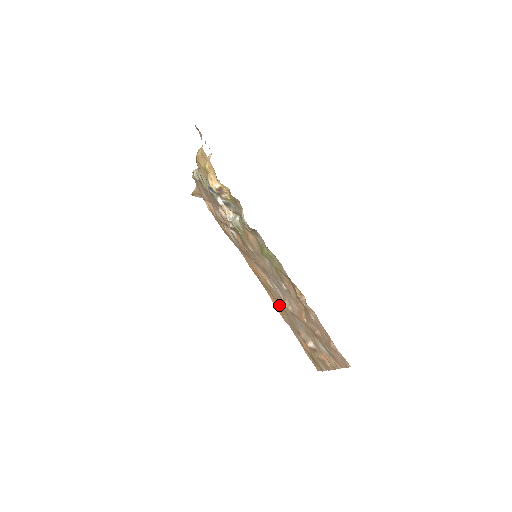
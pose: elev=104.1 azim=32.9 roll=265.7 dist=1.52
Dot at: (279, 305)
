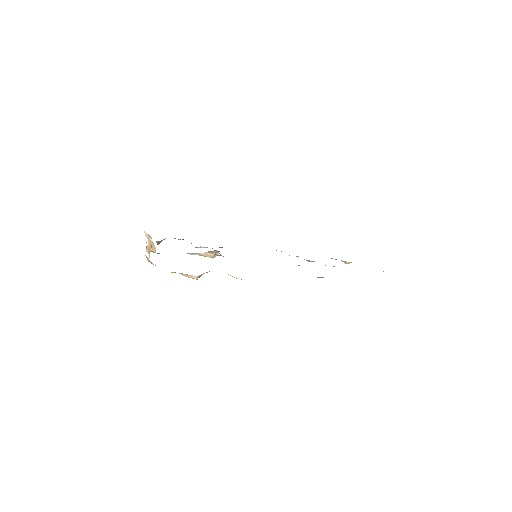
Dot at: occluded
